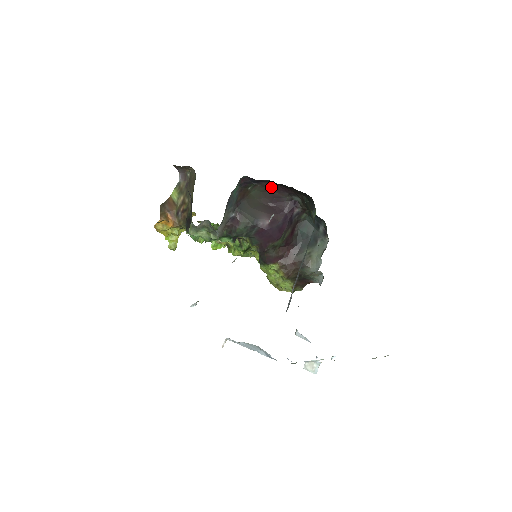
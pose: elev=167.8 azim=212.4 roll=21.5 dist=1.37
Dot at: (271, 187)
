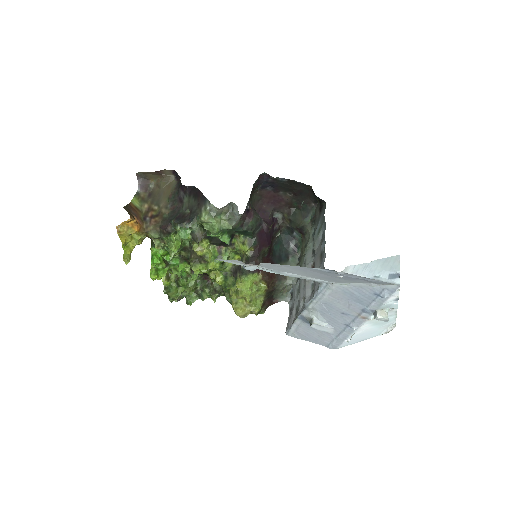
Dot at: (263, 198)
